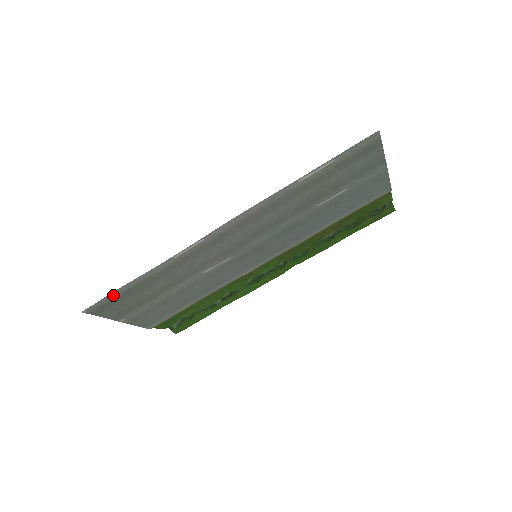
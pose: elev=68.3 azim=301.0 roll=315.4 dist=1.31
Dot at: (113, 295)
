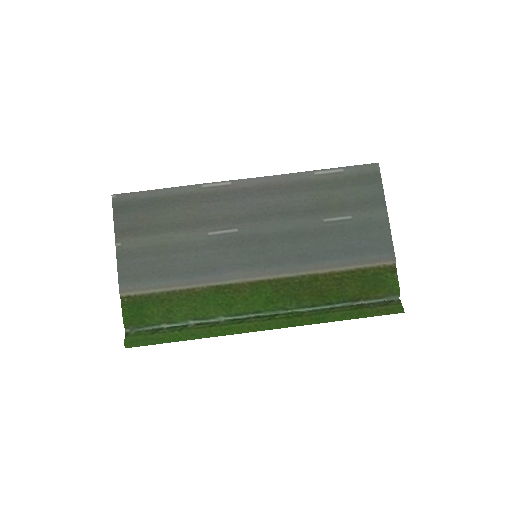
Dot at: (142, 196)
